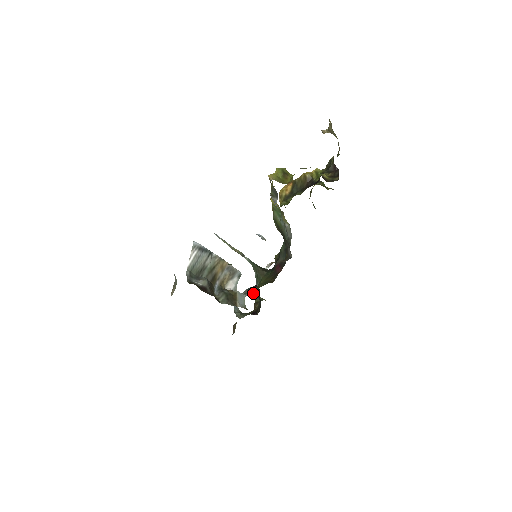
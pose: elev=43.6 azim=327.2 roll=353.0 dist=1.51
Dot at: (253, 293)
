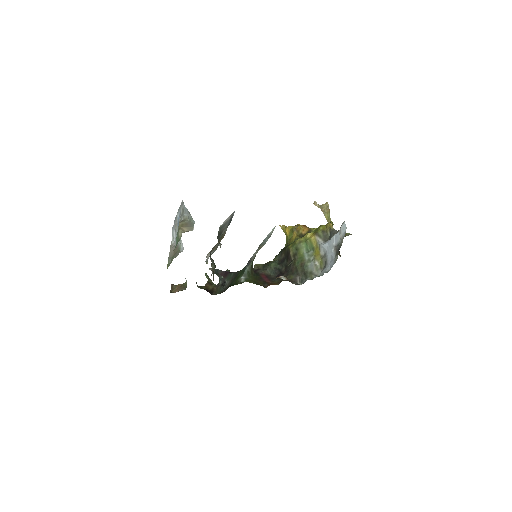
Dot at: (218, 275)
